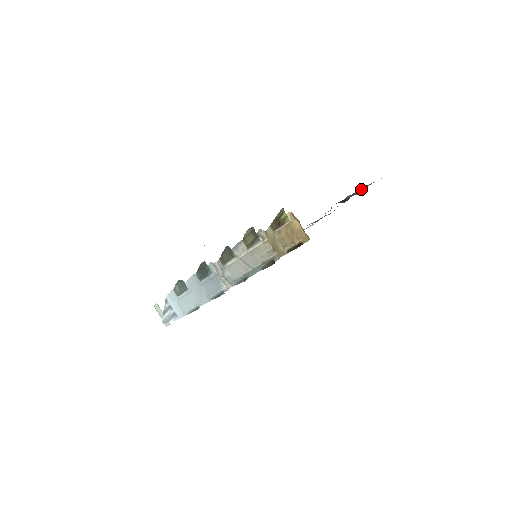
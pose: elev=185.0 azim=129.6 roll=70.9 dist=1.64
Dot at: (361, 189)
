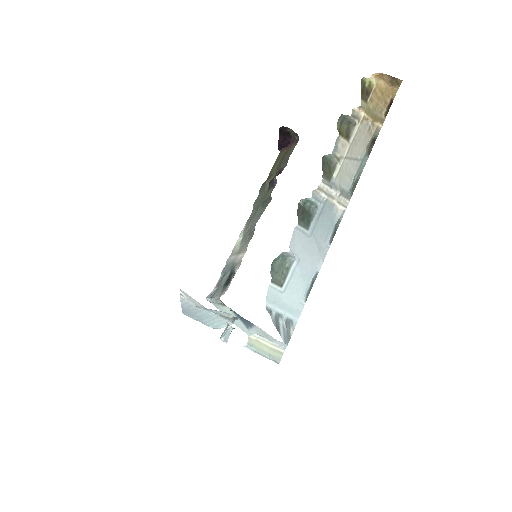
Dot at: (289, 153)
